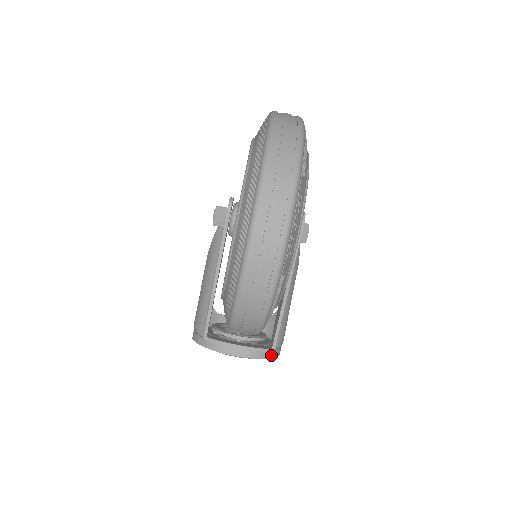
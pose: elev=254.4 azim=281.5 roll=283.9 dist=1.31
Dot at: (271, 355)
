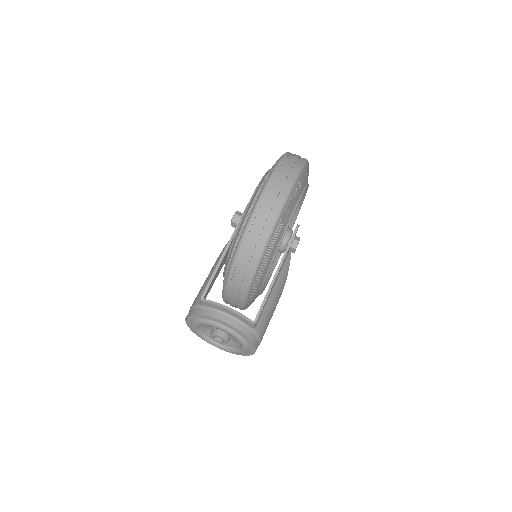
Dot at: (251, 336)
